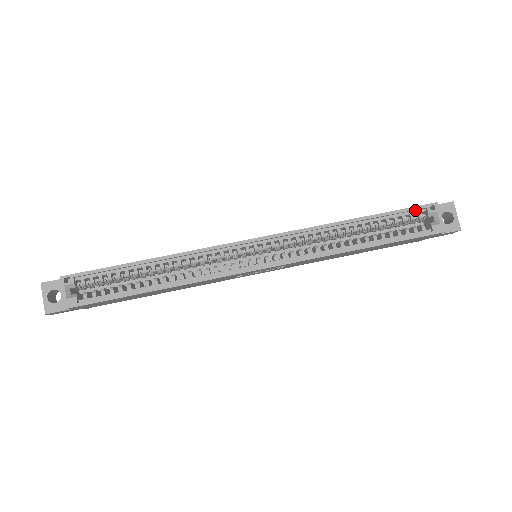
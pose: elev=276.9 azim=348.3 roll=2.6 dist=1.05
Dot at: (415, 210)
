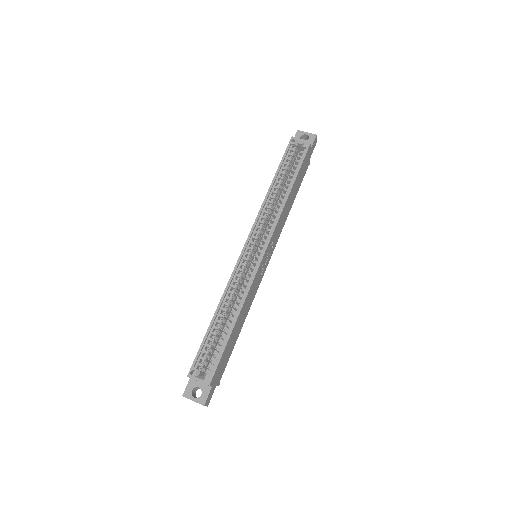
Dot at: (288, 151)
